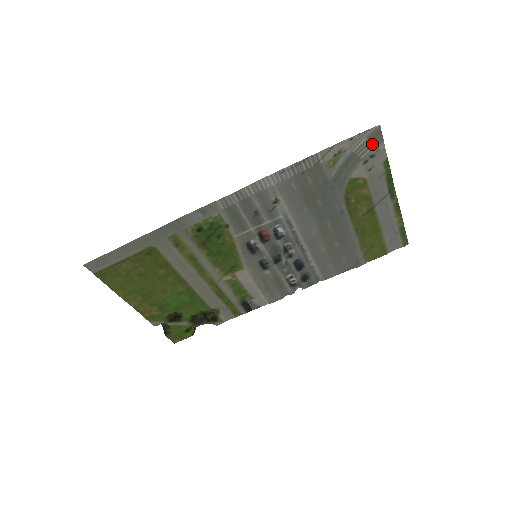
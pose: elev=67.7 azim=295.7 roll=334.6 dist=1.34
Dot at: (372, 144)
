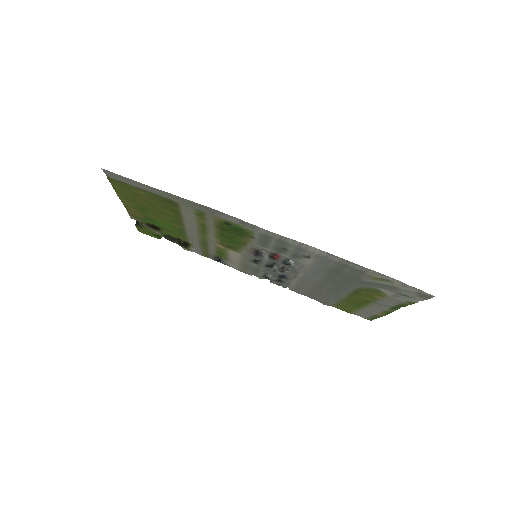
Dot at: (416, 295)
